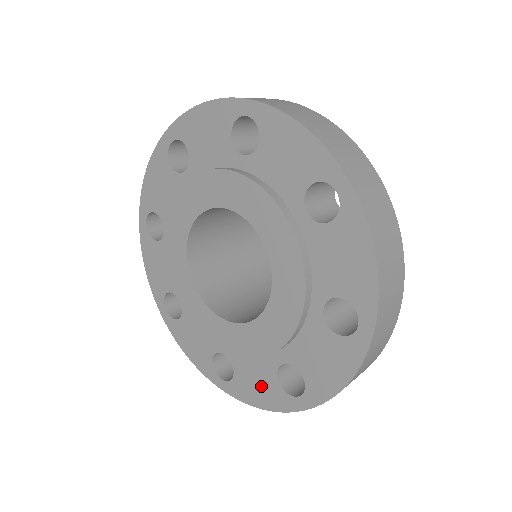
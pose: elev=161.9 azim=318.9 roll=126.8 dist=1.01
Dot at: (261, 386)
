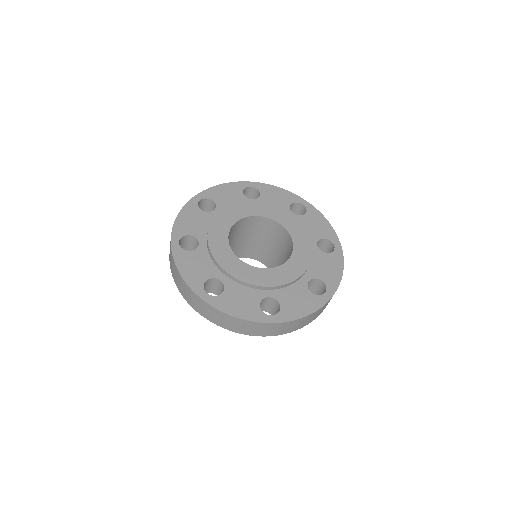
Dot at: (302, 301)
